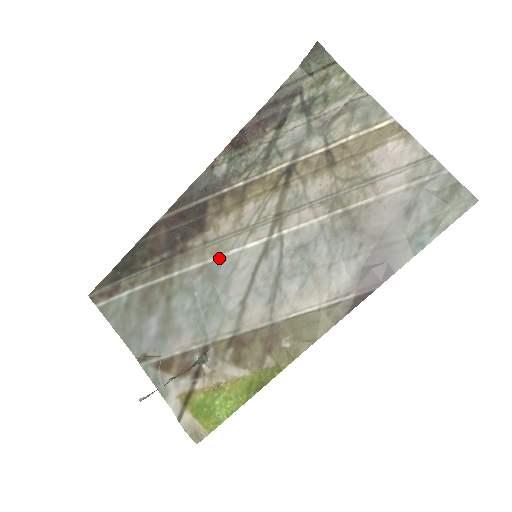
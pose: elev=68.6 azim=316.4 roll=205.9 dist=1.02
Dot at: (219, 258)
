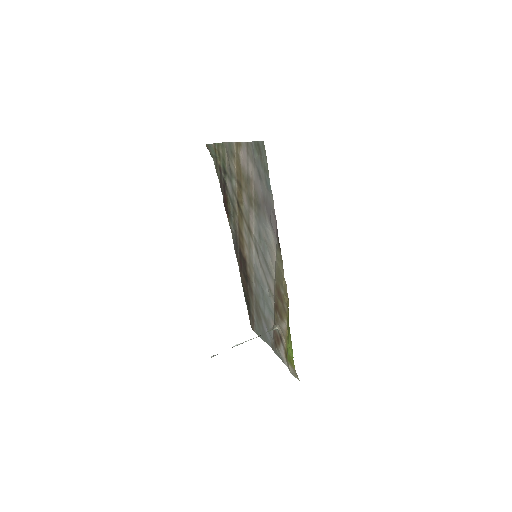
Dot at: (254, 270)
